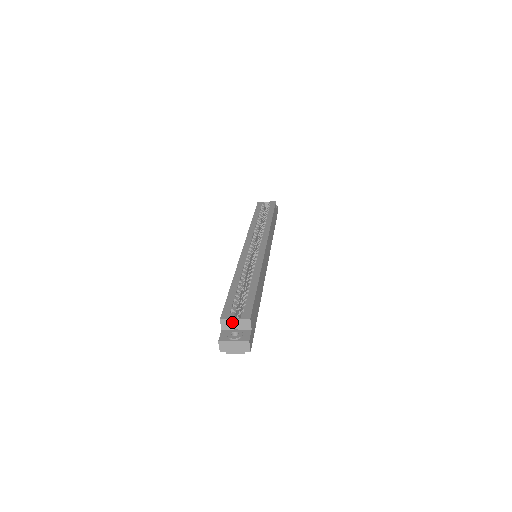
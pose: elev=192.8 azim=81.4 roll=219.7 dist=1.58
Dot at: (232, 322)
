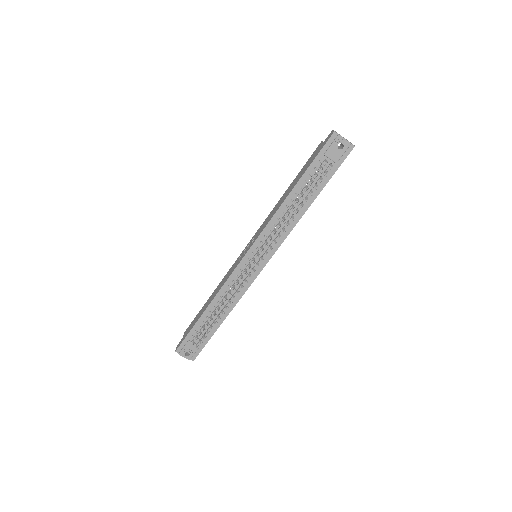
Dot at: occluded
